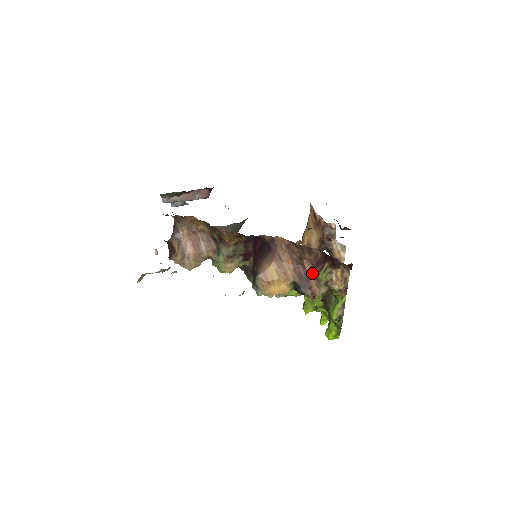
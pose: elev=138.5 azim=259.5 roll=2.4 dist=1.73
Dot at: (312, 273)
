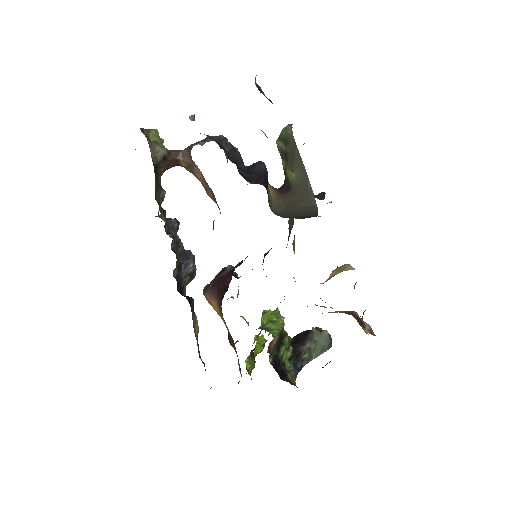
Dot at: occluded
